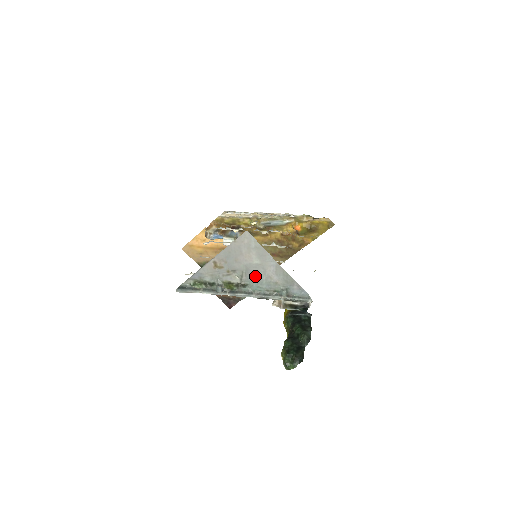
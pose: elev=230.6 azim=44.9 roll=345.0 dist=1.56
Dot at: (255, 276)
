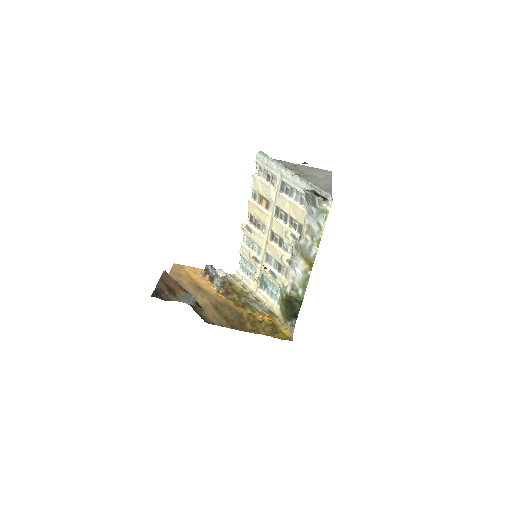
Dot at: (311, 179)
